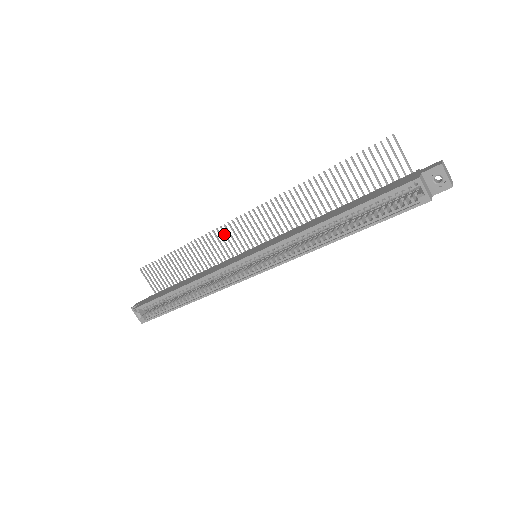
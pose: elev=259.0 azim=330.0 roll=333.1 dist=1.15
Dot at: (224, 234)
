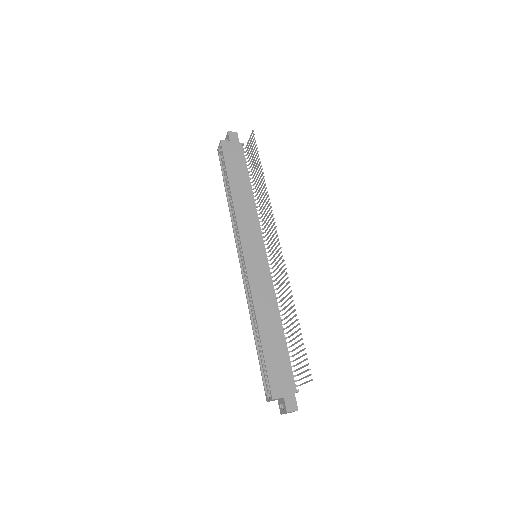
Dot at: (271, 221)
